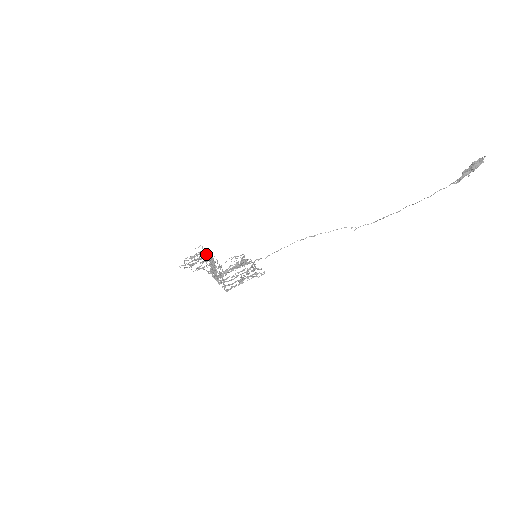
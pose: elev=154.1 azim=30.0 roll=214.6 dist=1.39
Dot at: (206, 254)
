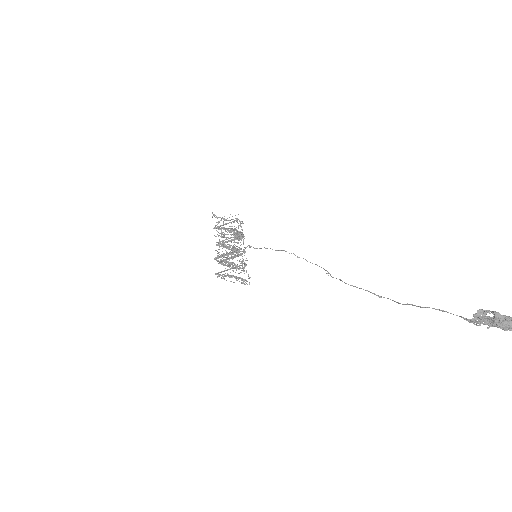
Dot at: occluded
